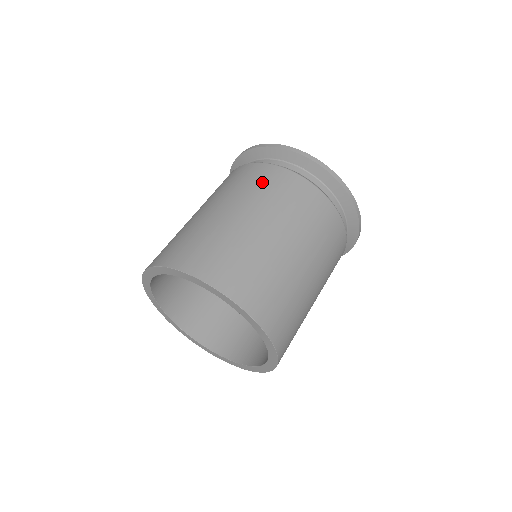
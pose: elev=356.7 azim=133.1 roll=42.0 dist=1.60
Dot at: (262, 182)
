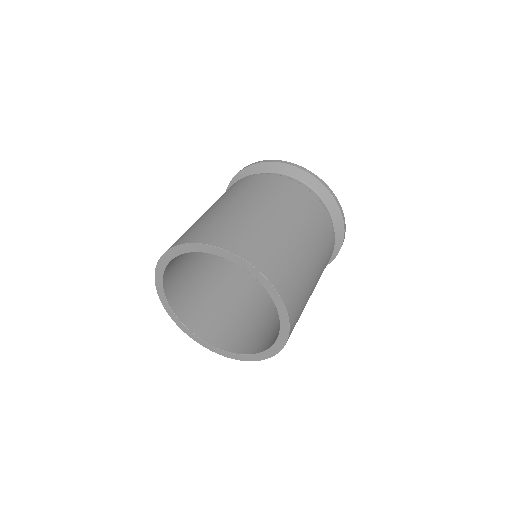
Dot at: (297, 199)
